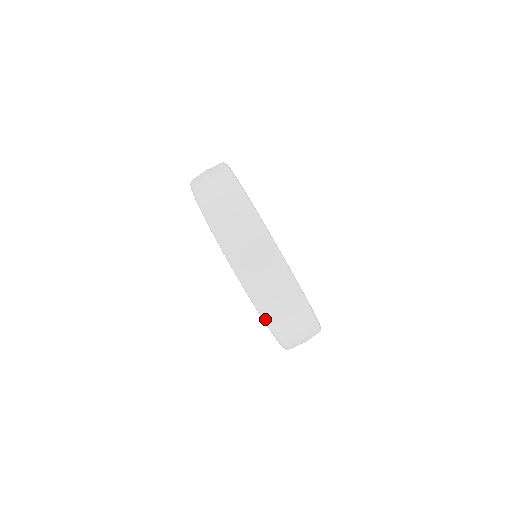
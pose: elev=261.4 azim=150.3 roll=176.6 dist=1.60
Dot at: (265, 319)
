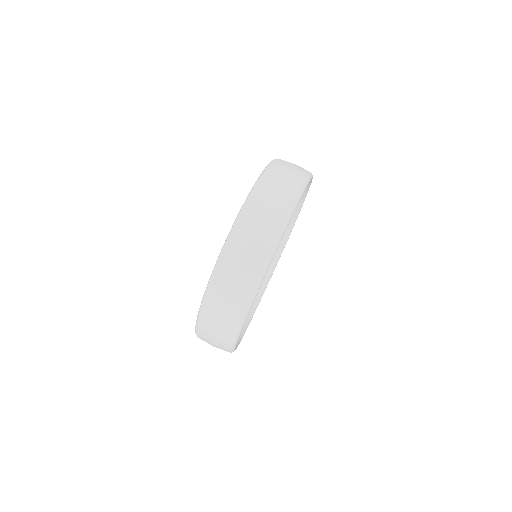
Dot at: occluded
